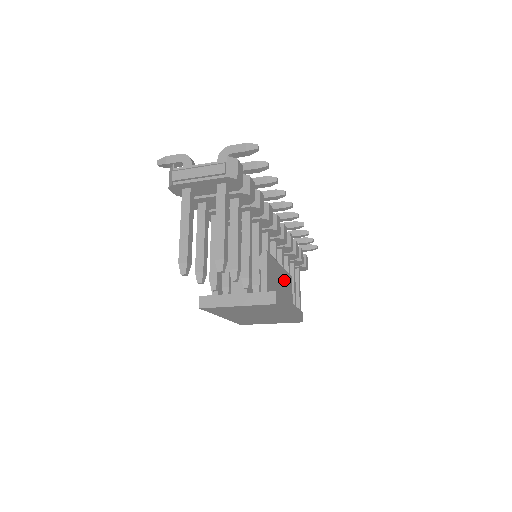
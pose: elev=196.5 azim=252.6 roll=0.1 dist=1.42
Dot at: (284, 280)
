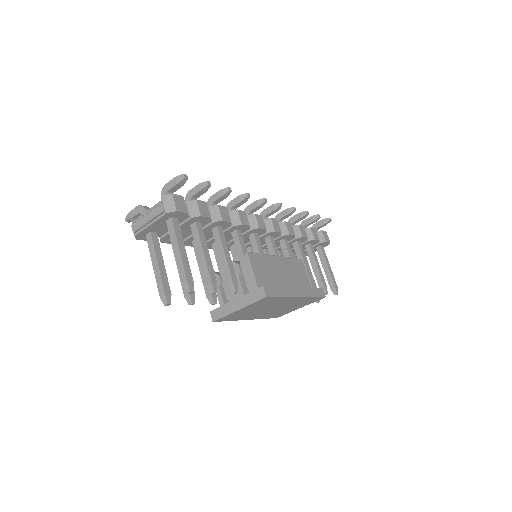
Dot at: (288, 267)
